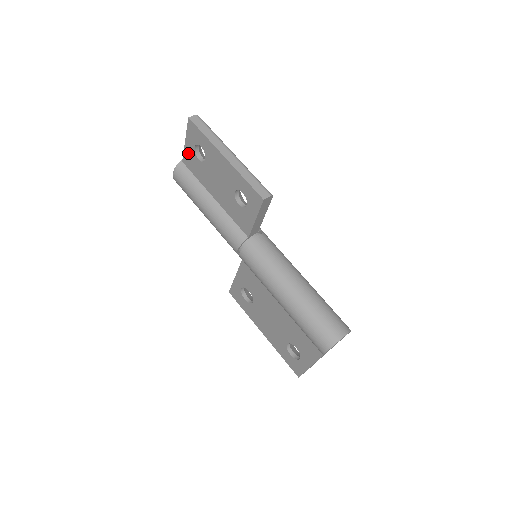
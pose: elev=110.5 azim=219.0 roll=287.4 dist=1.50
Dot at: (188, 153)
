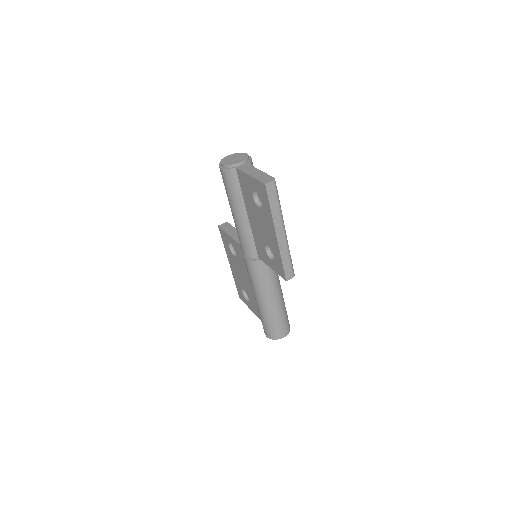
Dot at: (246, 179)
